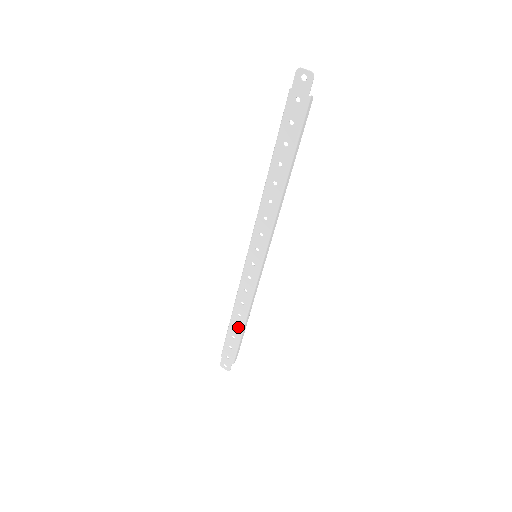
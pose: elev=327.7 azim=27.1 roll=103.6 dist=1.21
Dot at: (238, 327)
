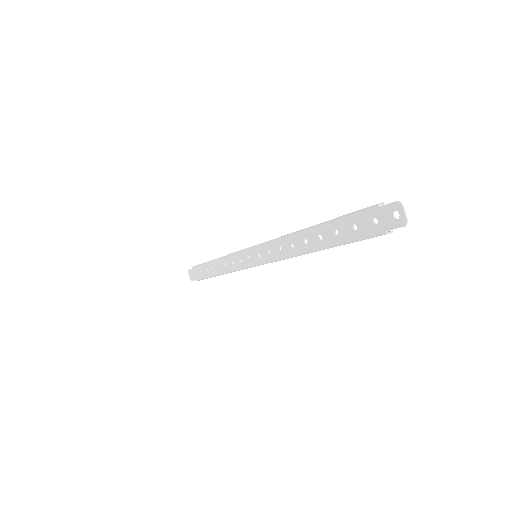
Dot at: (213, 271)
